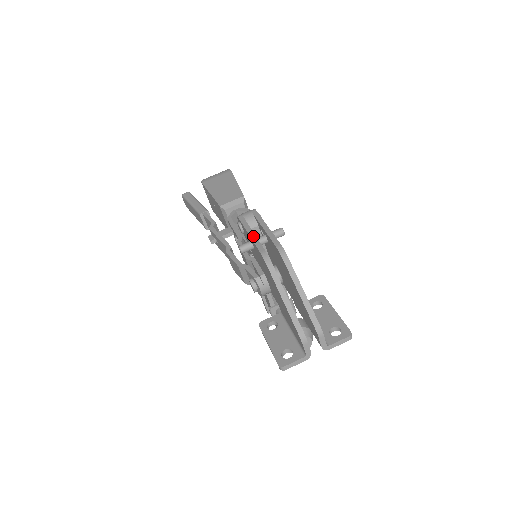
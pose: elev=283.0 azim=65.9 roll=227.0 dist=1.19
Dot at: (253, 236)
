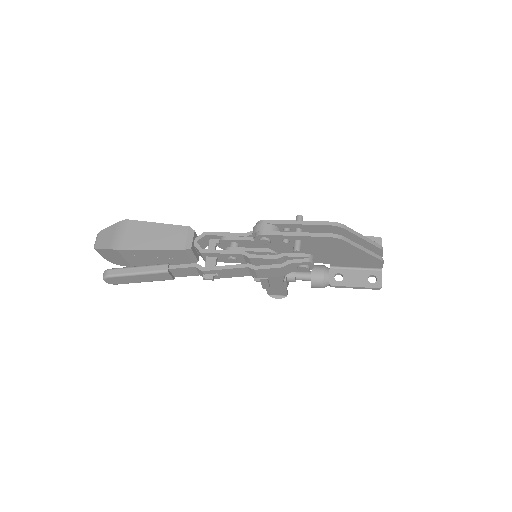
Dot at: (303, 234)
